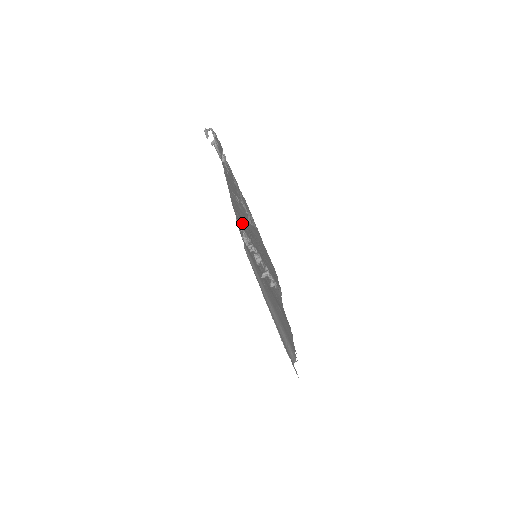
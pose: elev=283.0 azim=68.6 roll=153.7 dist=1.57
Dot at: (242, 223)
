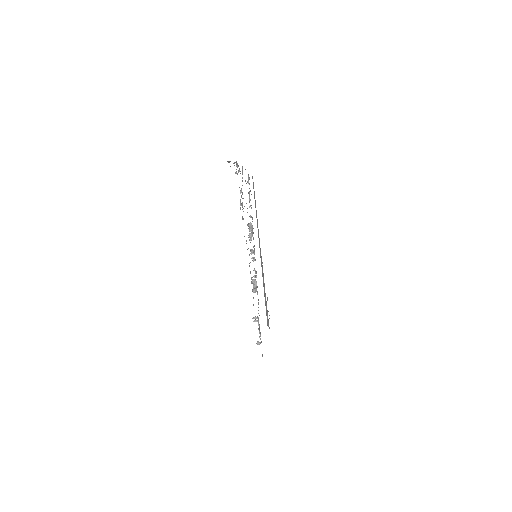
Dot at: occluded
